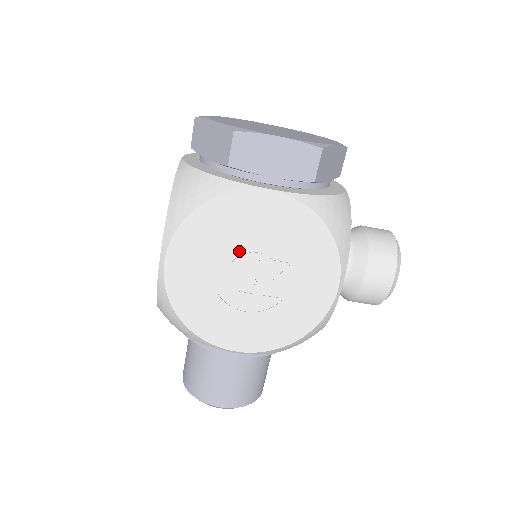
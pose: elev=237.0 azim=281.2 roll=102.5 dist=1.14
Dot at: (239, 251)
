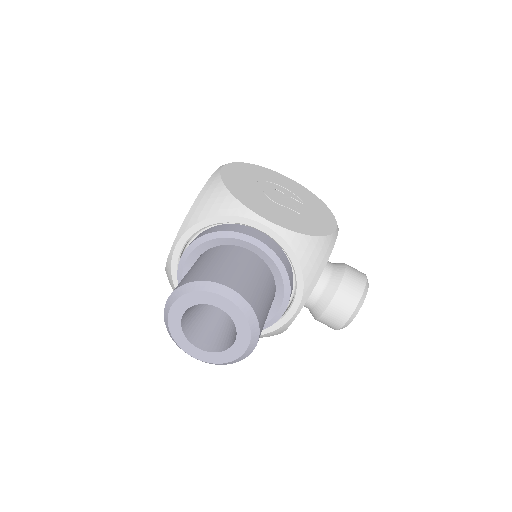
Dot at: (272, 186)
